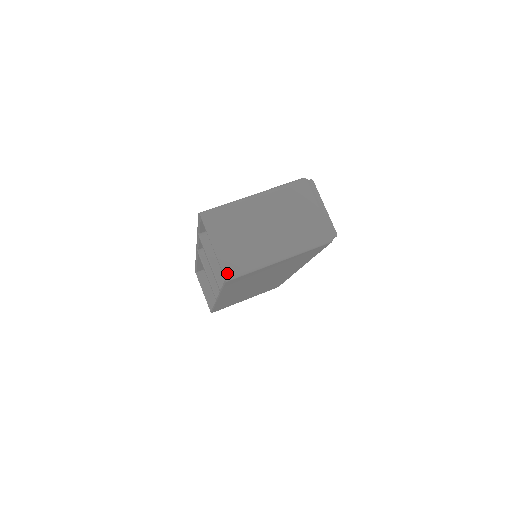
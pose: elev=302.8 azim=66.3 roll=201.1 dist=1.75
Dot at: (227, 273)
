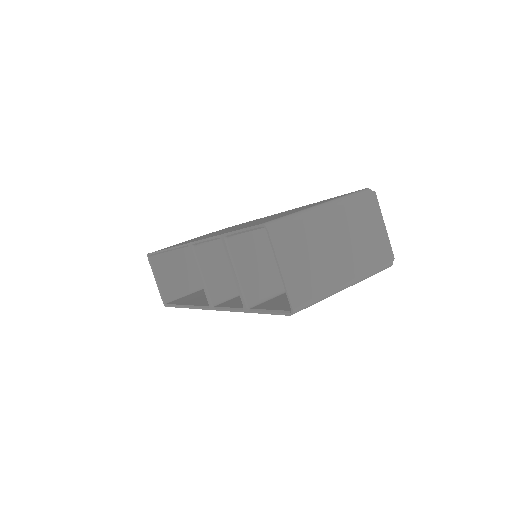
Dot at: (296, 306)
